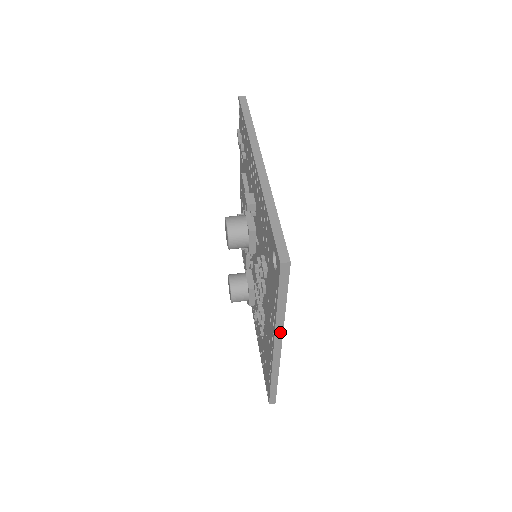
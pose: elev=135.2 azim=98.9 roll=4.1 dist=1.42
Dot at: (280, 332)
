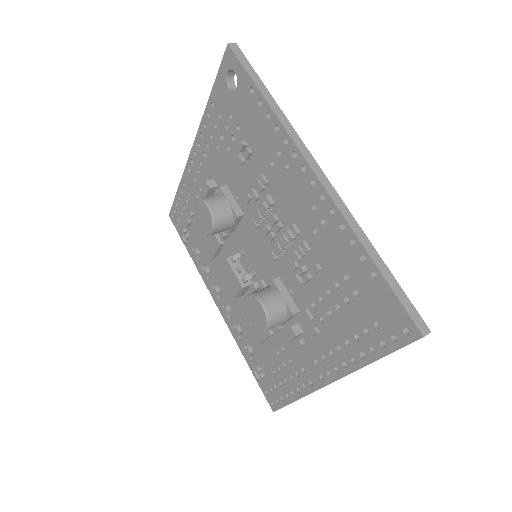
Dot at: (297, 139)
